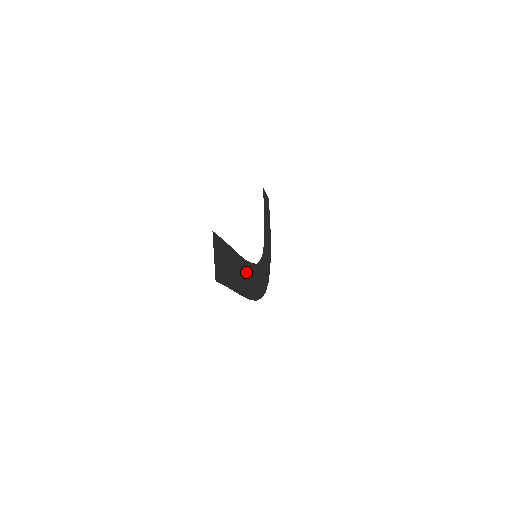
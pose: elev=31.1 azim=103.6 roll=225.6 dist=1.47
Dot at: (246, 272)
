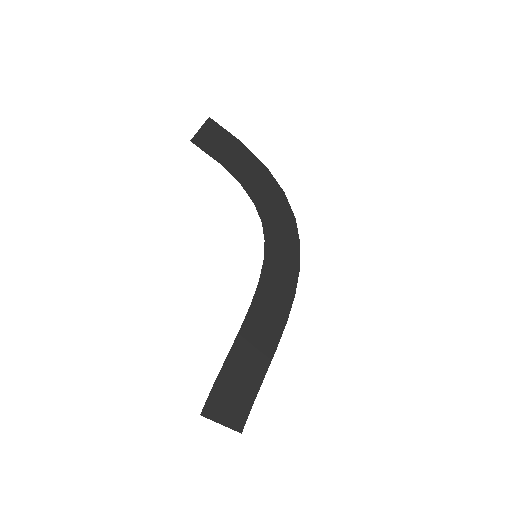
Dot at: (260, 314)
